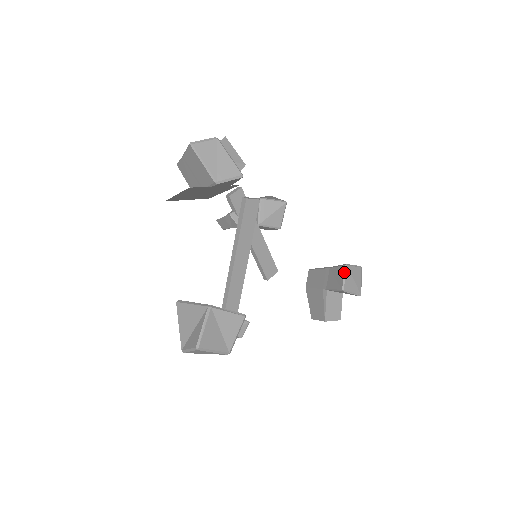
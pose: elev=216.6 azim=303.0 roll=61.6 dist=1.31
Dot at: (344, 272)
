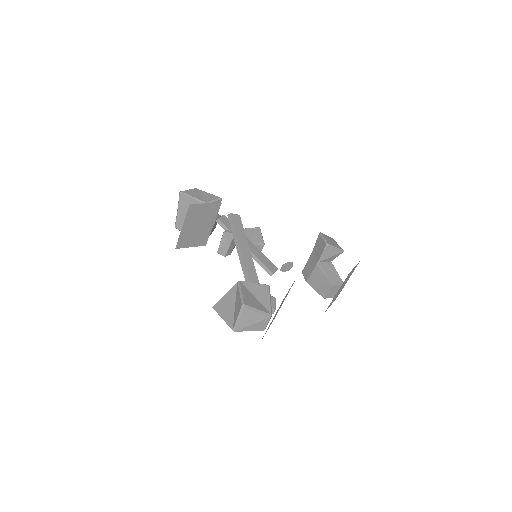
Dot at: (321, 236)
